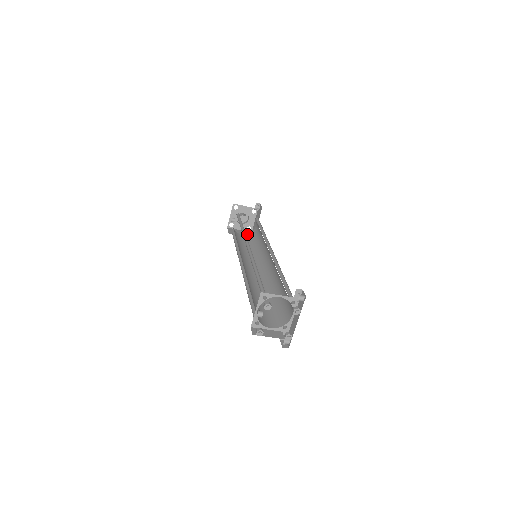
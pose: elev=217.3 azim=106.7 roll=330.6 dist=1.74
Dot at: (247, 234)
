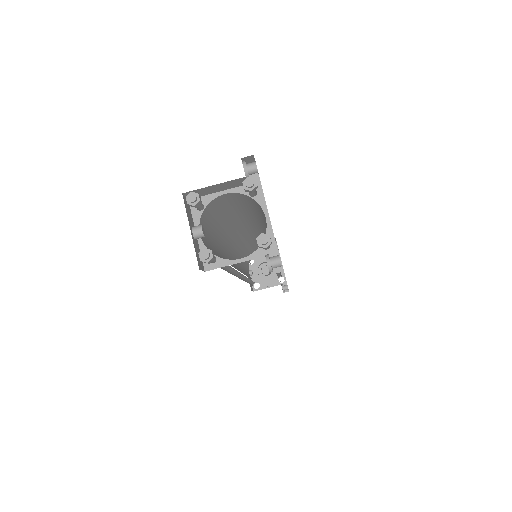
Dot at: occluded
